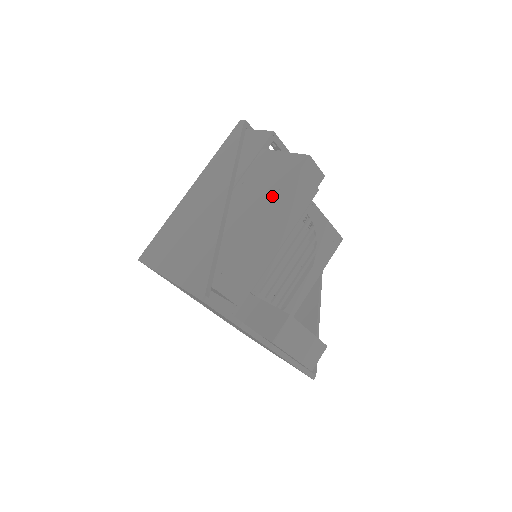
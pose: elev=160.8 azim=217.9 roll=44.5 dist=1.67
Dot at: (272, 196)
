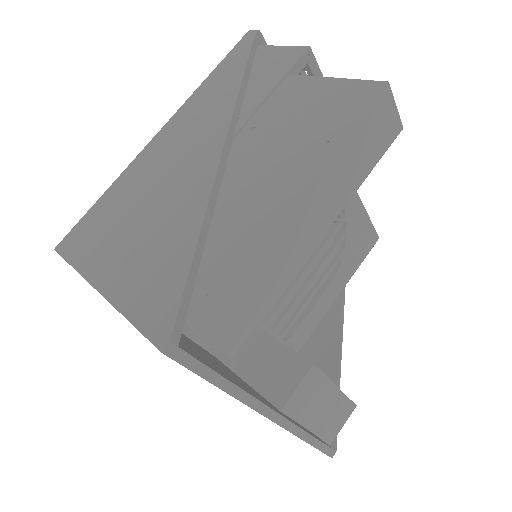
Dot at: (312, 152)
